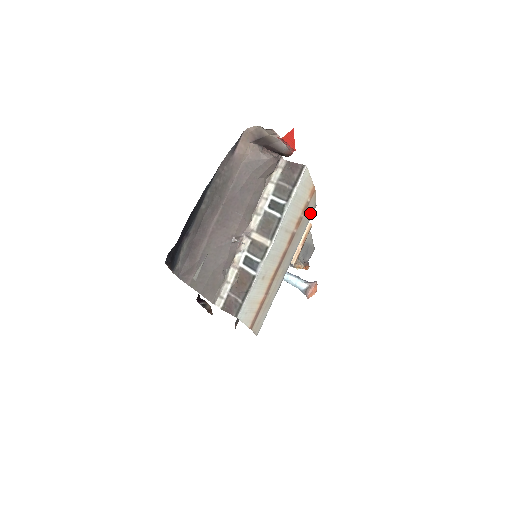
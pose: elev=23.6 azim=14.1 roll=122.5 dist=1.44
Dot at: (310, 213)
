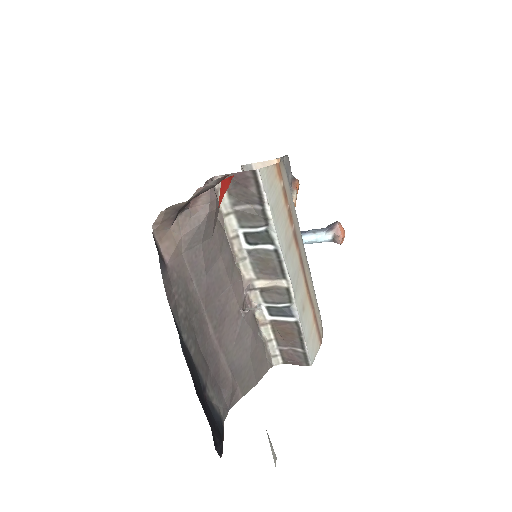
Dot at: (286, 180)
